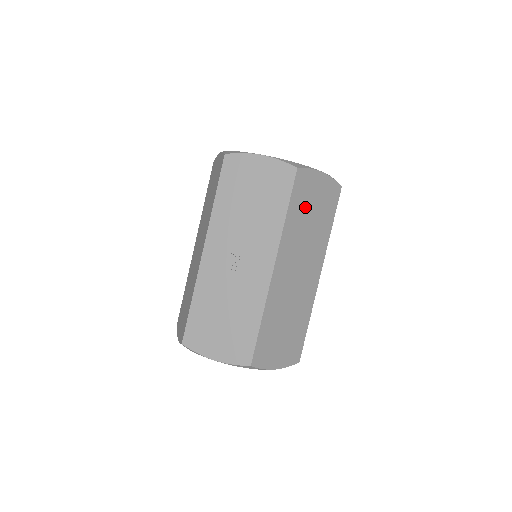
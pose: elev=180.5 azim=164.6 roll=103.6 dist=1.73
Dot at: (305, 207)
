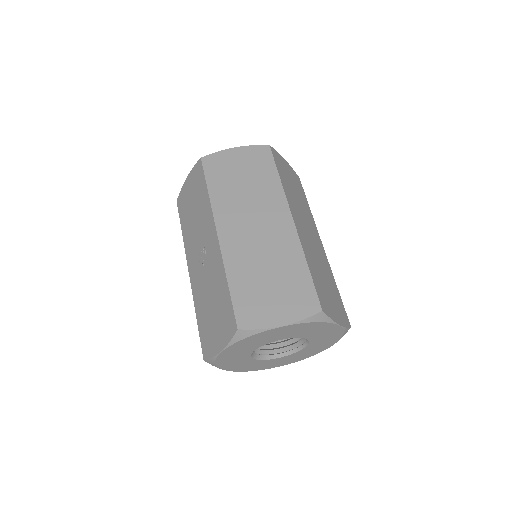
Dot at: (229, 178)
